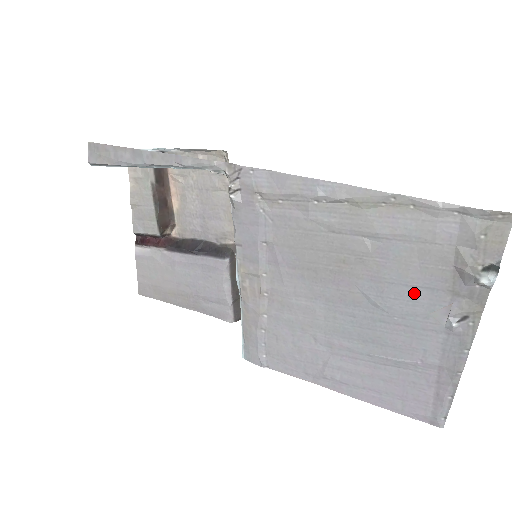
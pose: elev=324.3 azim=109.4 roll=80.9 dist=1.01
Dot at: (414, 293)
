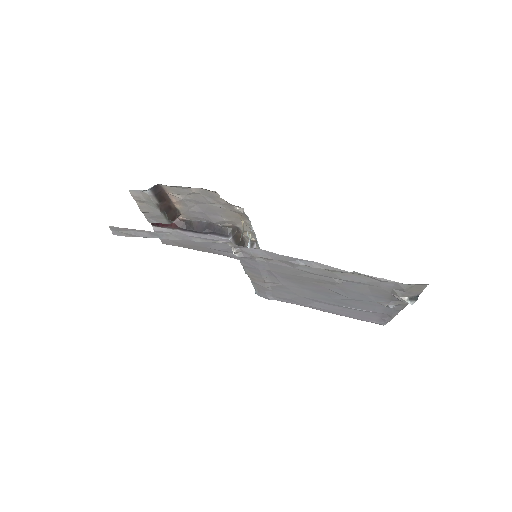
Dot at: (367, 297)
